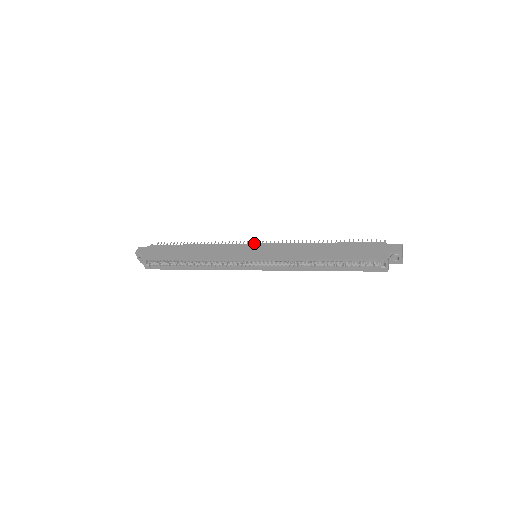
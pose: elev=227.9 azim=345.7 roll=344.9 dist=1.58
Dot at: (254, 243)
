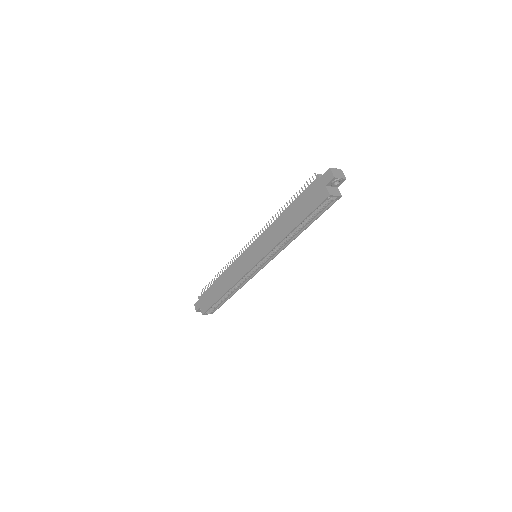
Dot at: occluded
